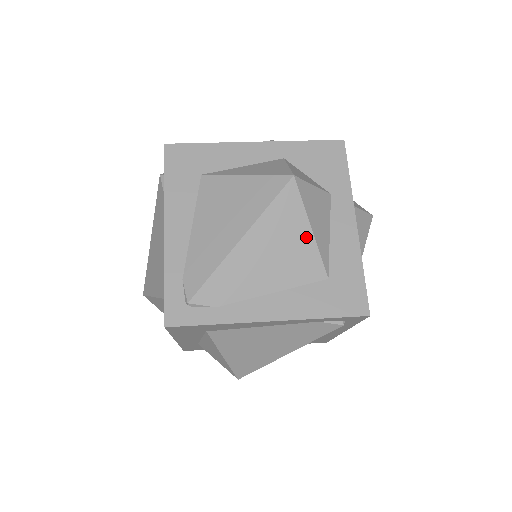
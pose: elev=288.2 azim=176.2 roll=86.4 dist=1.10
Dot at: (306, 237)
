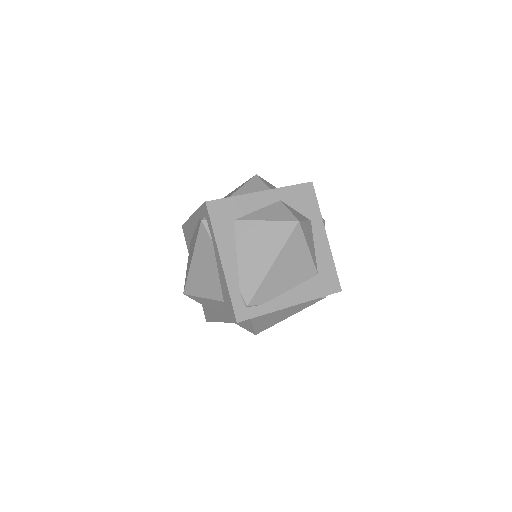
Dot at: (306, 254)
